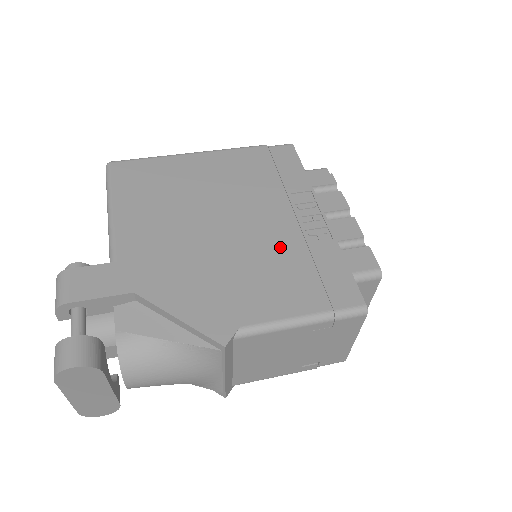
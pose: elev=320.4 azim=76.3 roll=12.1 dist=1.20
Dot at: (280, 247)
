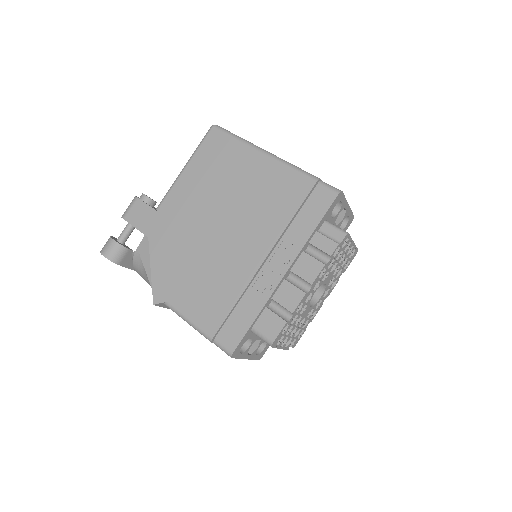
Dot at: (232, 274)
